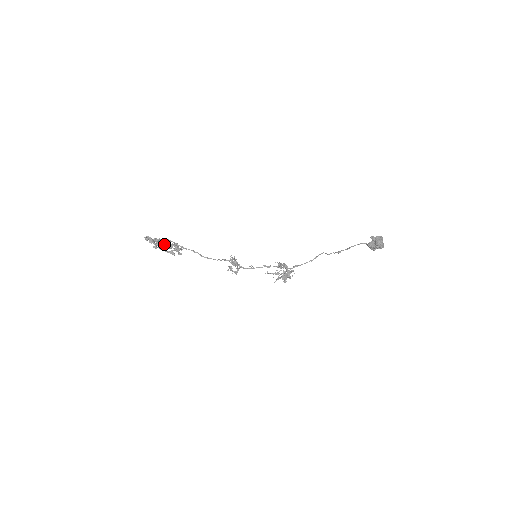
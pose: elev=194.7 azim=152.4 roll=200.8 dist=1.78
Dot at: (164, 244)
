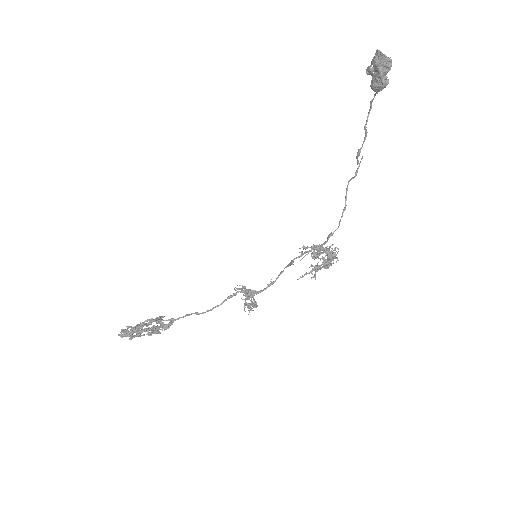
Dot at: (139, 326)
